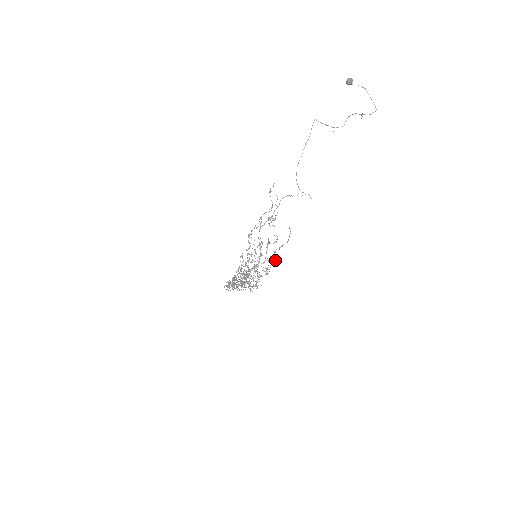
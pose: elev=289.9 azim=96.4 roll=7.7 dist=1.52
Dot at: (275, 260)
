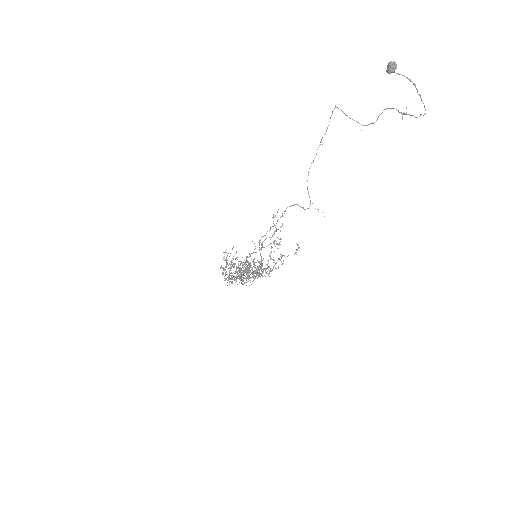
Dot at: occluded
